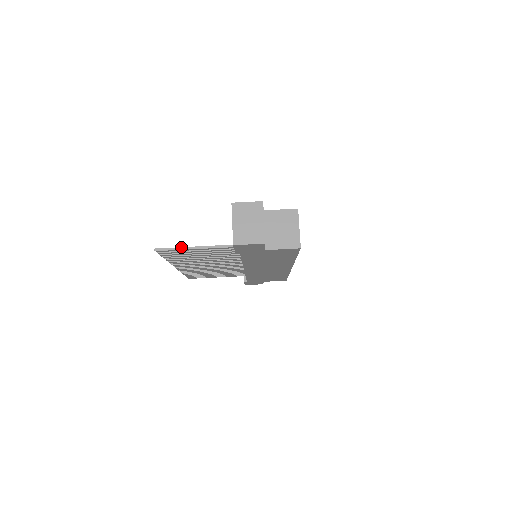
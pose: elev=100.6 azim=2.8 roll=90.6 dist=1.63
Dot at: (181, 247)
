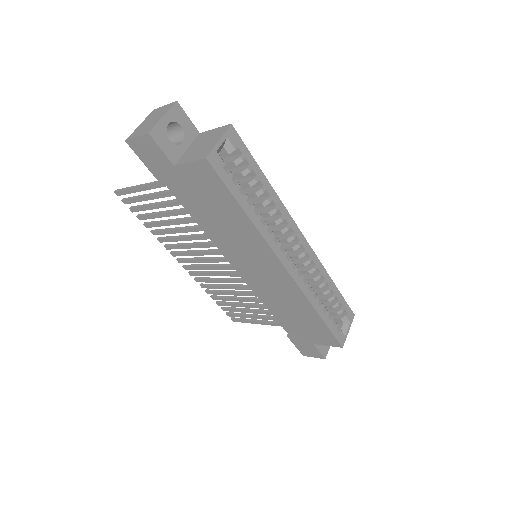
Dot at: (131, 186)
